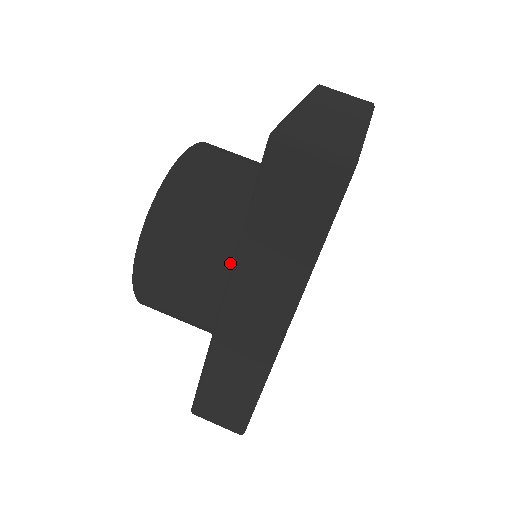
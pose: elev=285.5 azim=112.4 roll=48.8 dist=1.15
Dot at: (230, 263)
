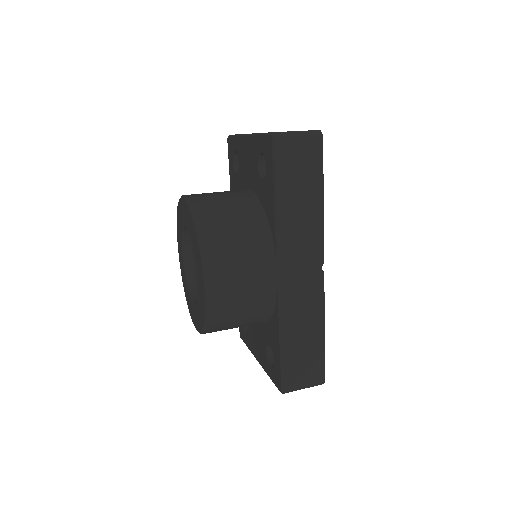
Dot at: (270, 241)
